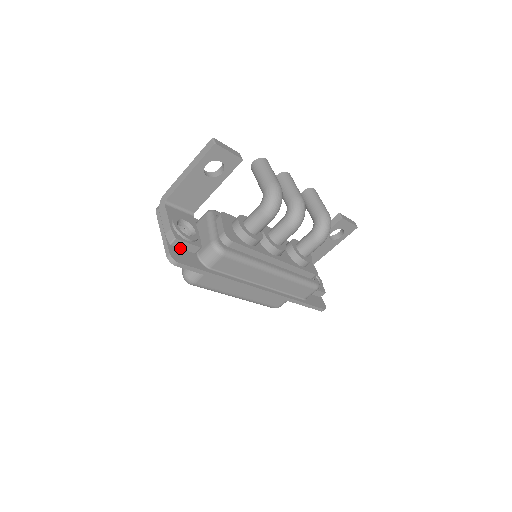
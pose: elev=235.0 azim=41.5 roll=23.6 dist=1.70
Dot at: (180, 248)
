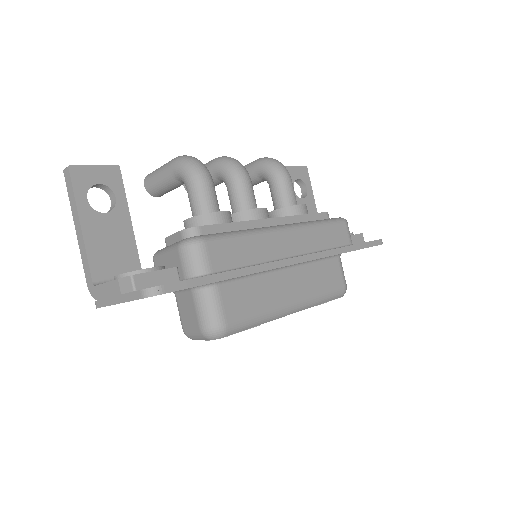
Dot at: occluded
